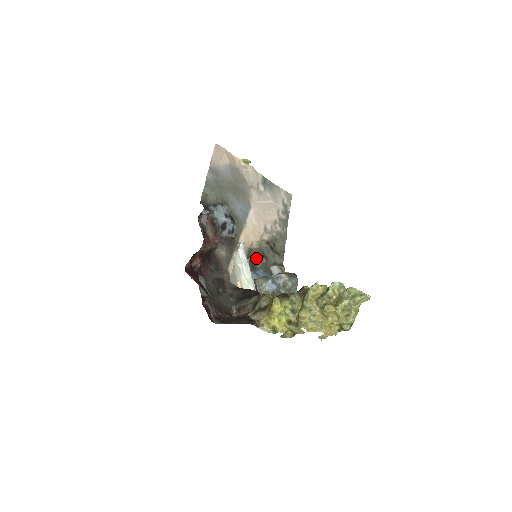
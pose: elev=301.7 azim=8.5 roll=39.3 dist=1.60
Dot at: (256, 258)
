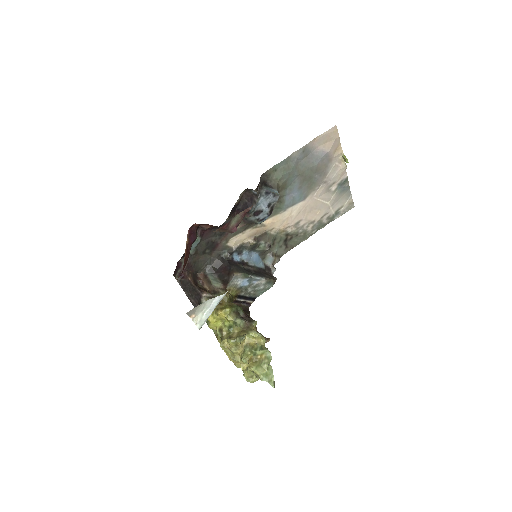
Dot at: (263, 243)
